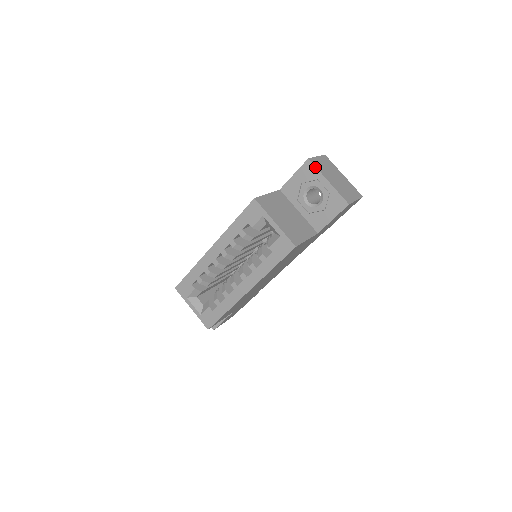
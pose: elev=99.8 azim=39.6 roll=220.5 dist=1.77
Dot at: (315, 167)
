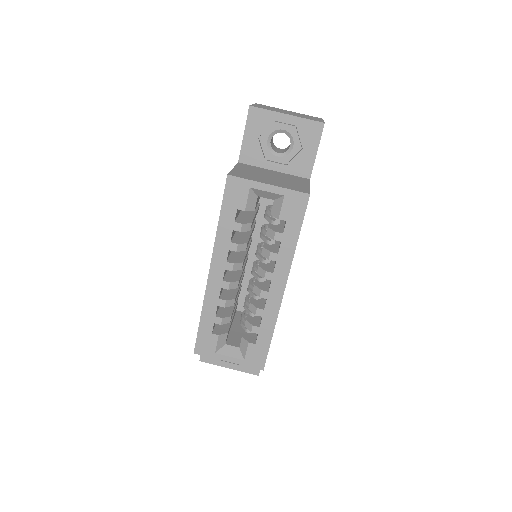
Dot at: (263, 109)
